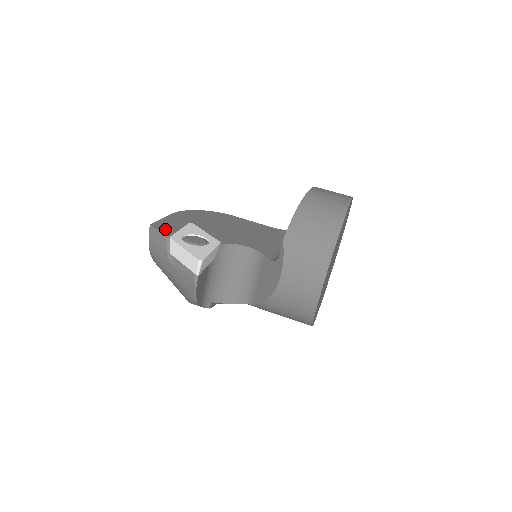
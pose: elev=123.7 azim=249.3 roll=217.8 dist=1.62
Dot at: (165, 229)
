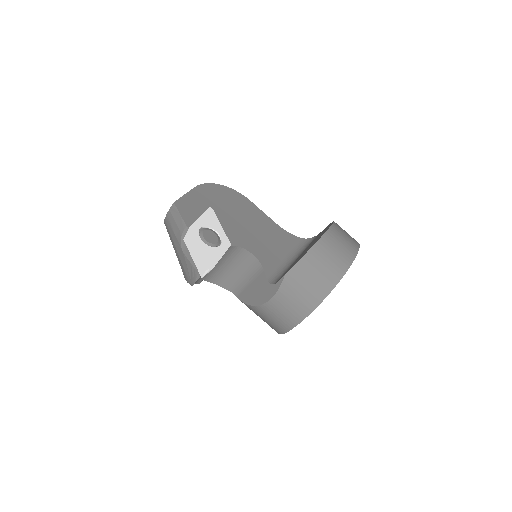
Dot at: (186, 213)
